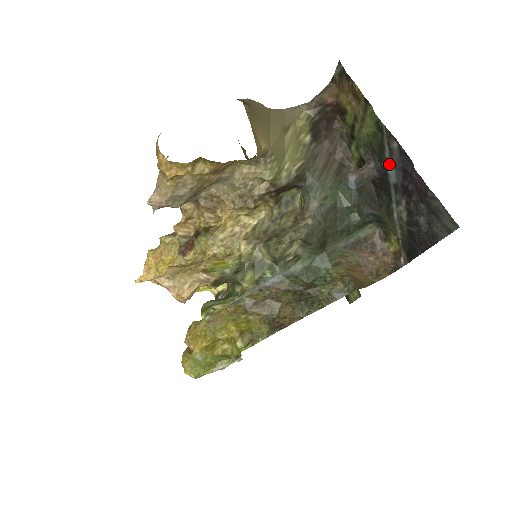
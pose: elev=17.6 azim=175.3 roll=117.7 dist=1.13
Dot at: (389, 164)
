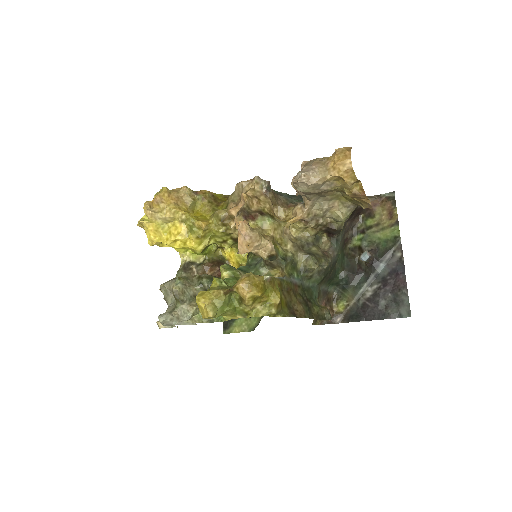
Dot at: (385, 261)
